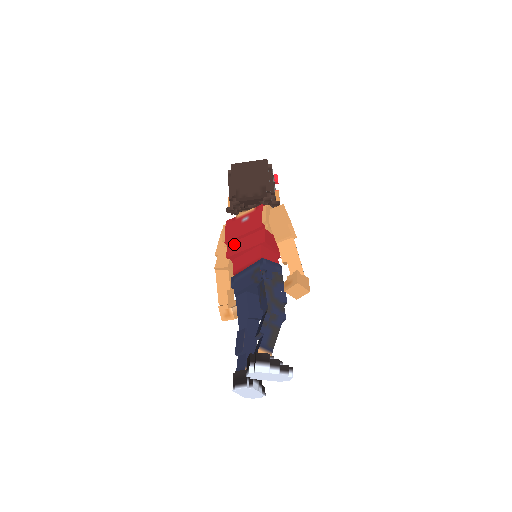
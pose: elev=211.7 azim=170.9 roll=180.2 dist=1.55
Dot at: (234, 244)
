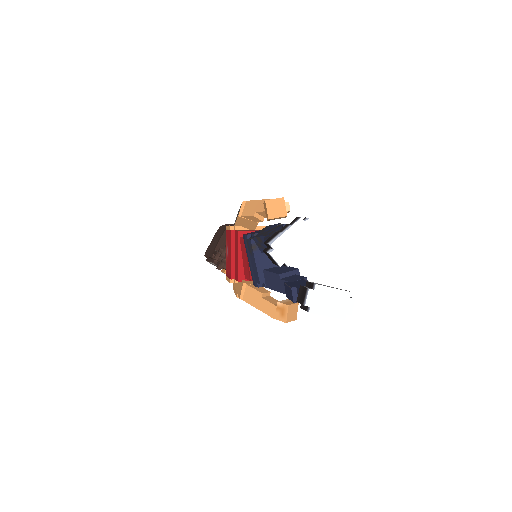
Dot at: (235, 270)
